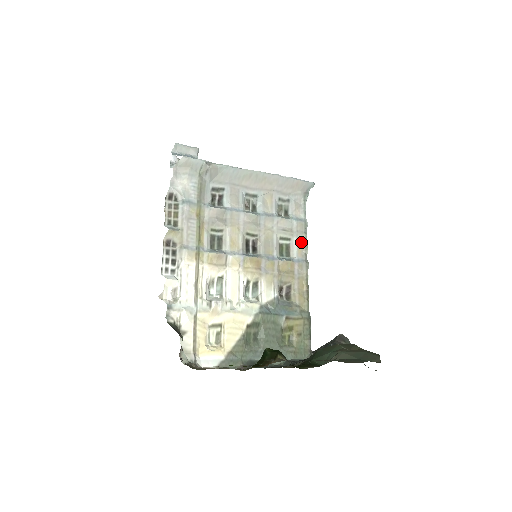
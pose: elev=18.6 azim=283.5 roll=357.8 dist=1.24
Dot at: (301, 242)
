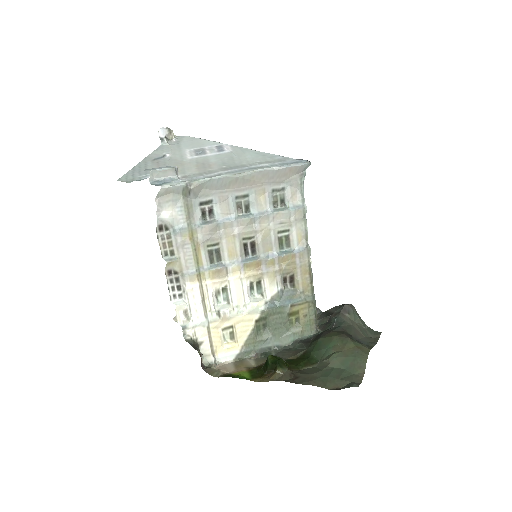
Dot at: (301, 230)
